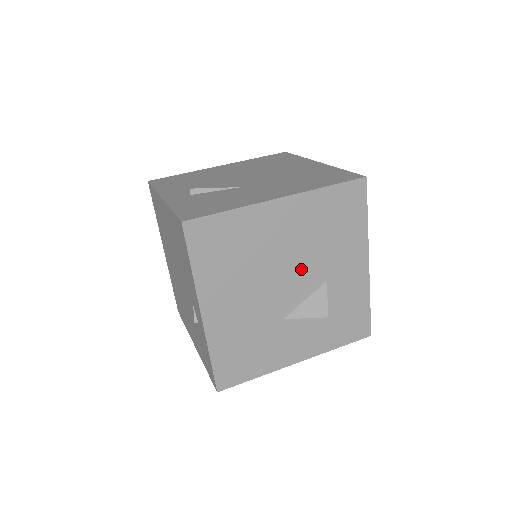
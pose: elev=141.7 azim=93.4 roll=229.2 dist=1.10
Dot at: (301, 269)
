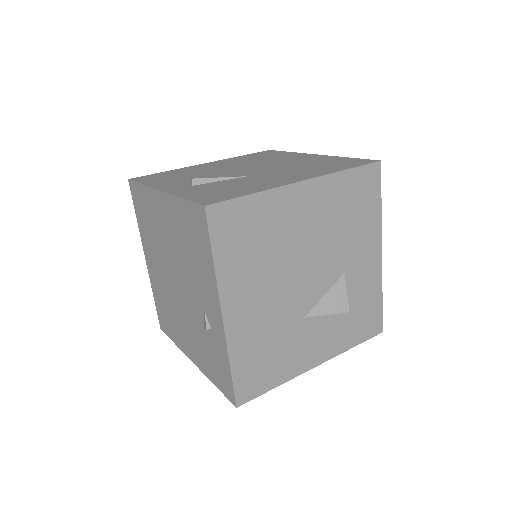
Dot at: (321, 261)
